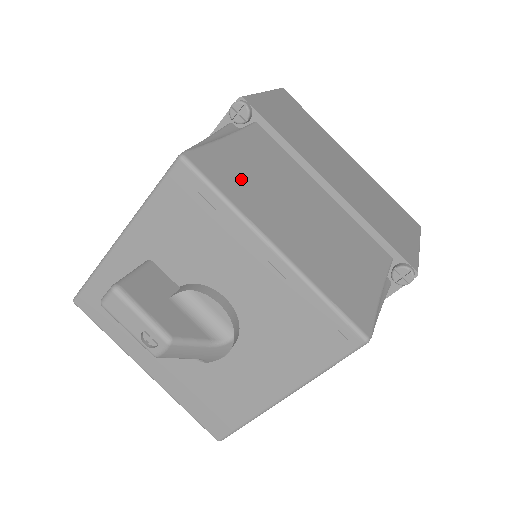
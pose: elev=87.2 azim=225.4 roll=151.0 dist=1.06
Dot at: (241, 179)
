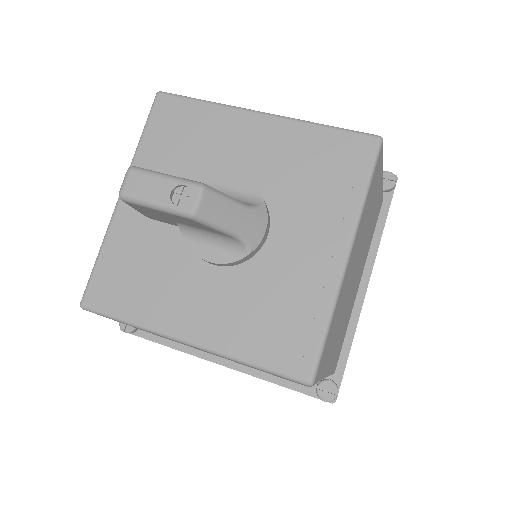
Dot at: occluded
